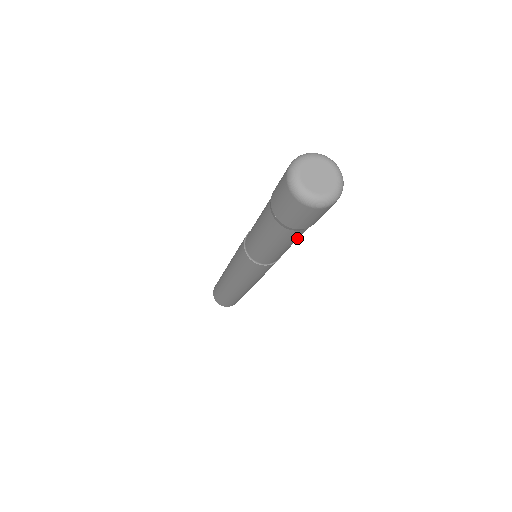
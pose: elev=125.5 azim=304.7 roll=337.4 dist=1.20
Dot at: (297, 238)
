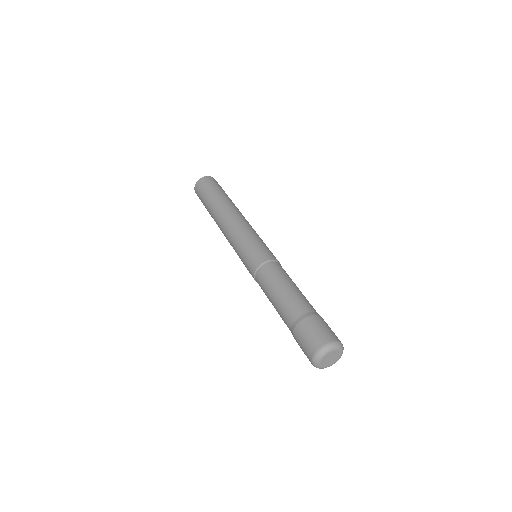
Dot at: occluded
